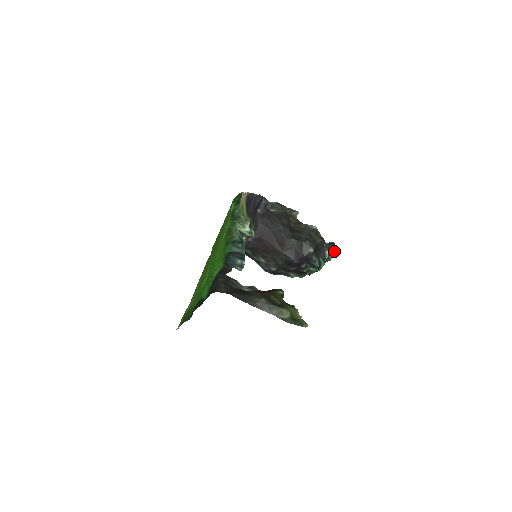
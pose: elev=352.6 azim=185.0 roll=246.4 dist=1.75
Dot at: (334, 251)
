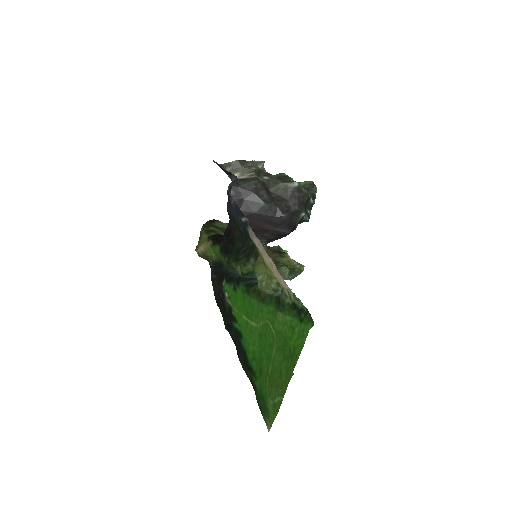
Dot at: (316, 192)
